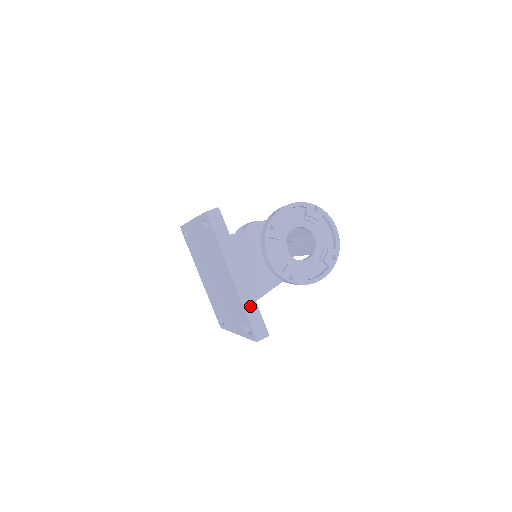
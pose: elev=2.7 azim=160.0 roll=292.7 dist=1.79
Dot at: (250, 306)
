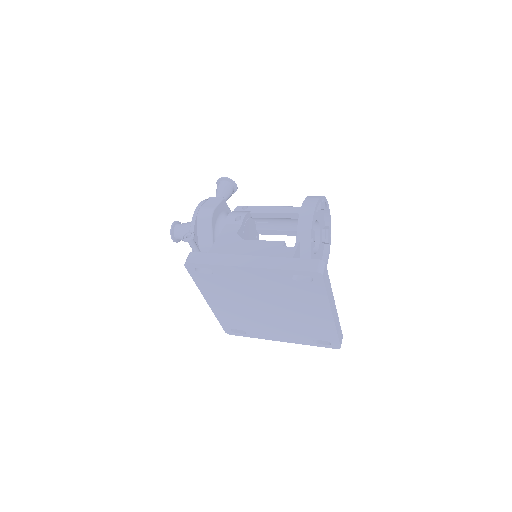
Dot at: (338, 327)
